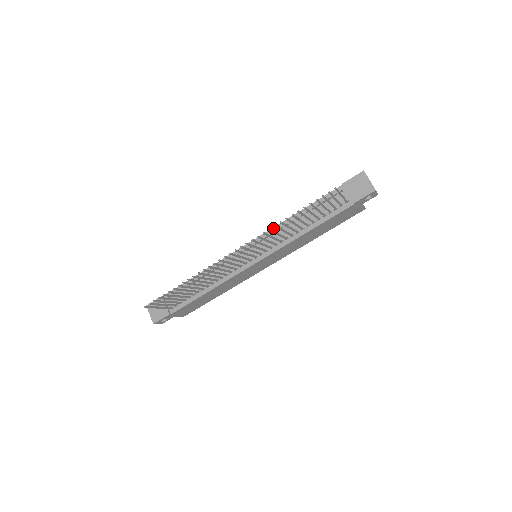
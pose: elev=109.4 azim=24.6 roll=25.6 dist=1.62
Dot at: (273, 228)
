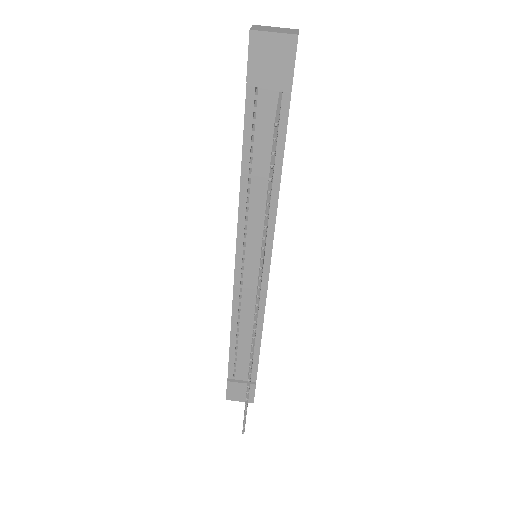
Dot at: (238, 220)
